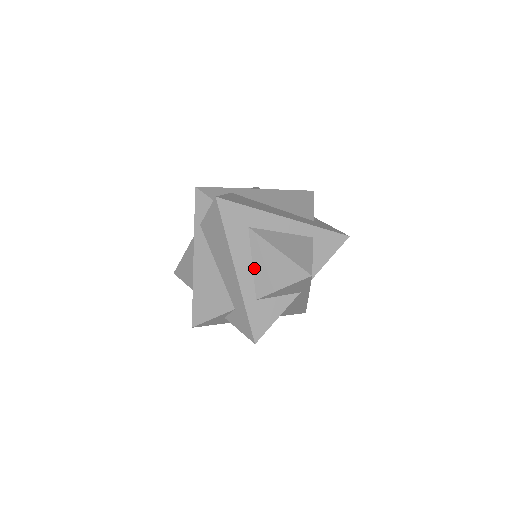
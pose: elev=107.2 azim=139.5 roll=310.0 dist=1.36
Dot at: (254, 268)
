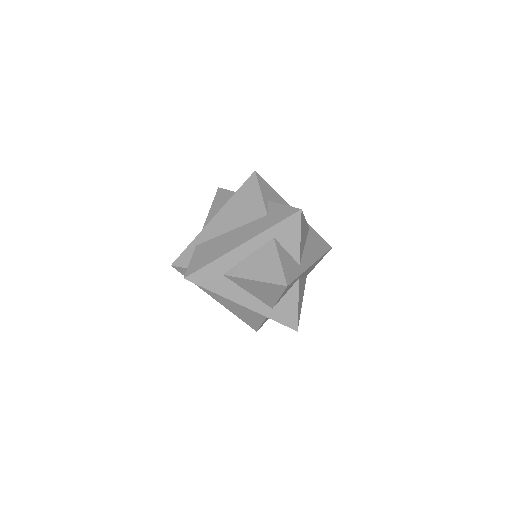
Dot at: (252, 294)
